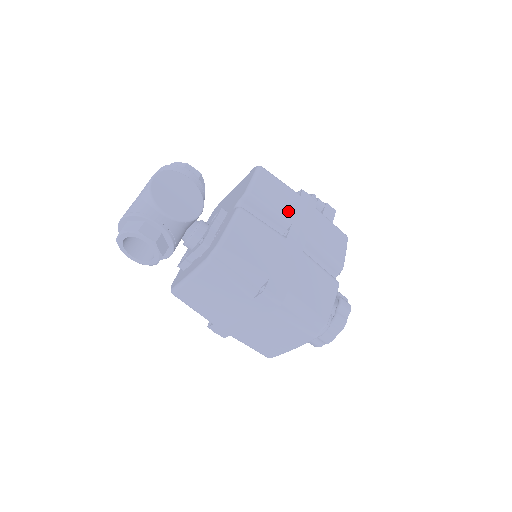
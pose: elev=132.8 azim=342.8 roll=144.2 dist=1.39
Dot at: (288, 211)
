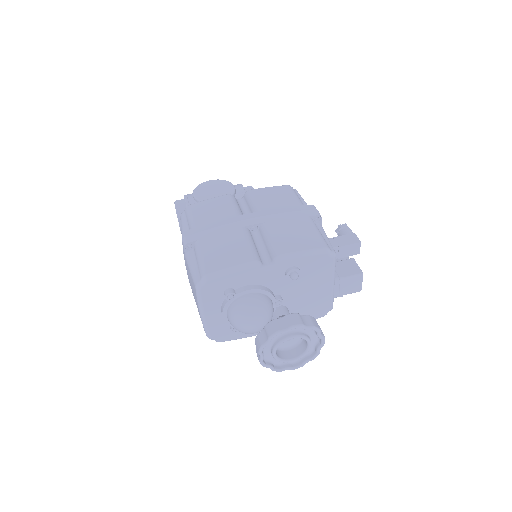
Dot at: (268, 206)
